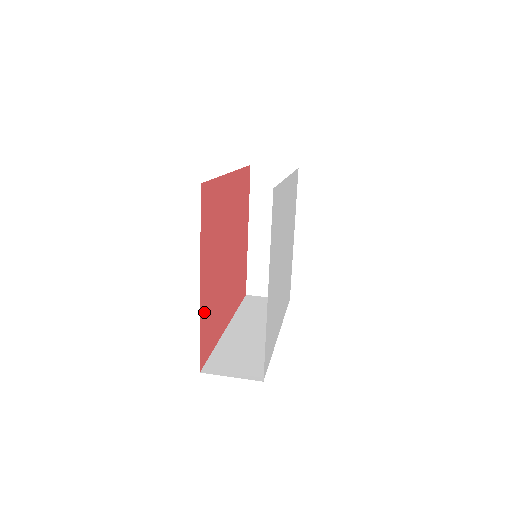
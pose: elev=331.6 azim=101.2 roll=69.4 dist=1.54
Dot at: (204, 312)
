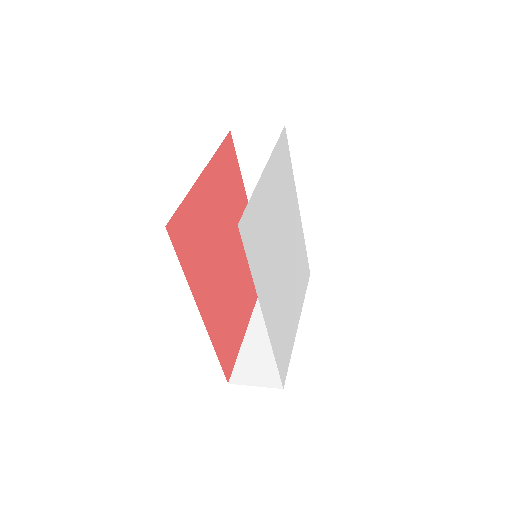
Dot at: (194, 202)
